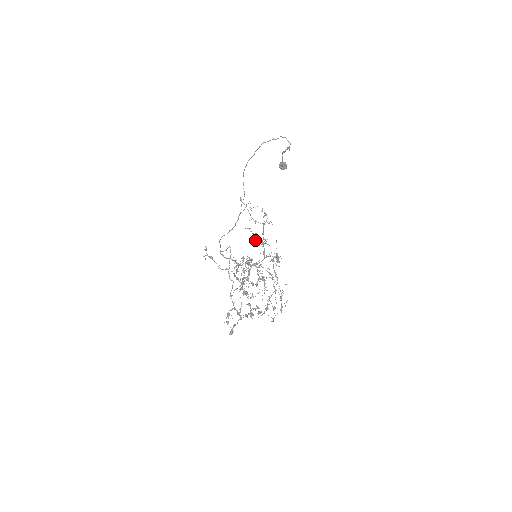
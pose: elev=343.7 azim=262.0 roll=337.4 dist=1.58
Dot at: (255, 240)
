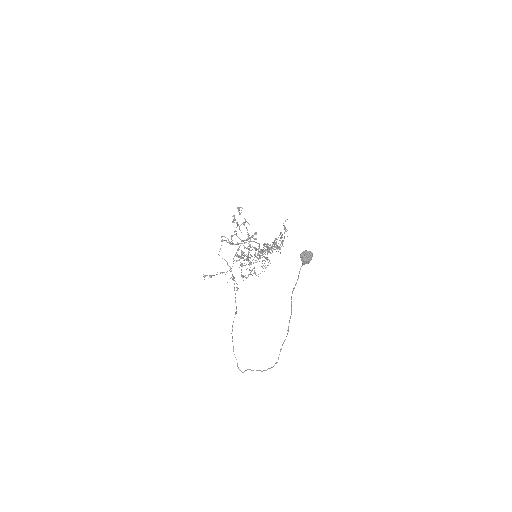
Dot at: occluded
